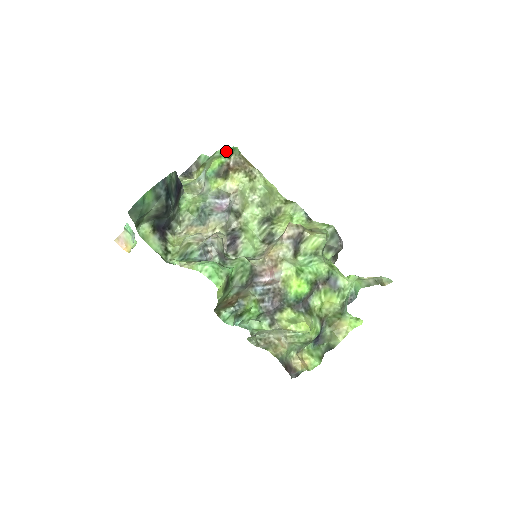
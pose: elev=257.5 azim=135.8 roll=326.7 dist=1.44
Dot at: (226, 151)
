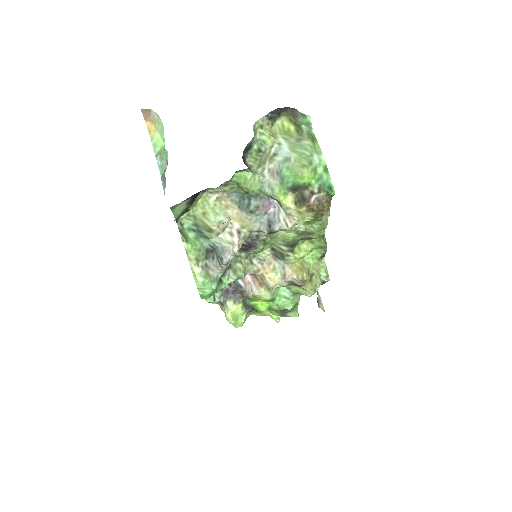
Dot at: (325, 176)
